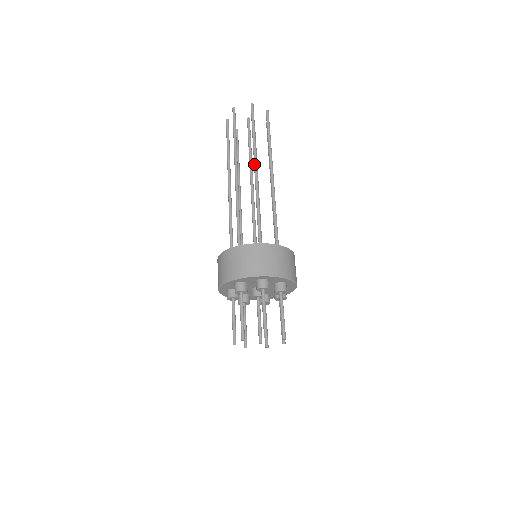
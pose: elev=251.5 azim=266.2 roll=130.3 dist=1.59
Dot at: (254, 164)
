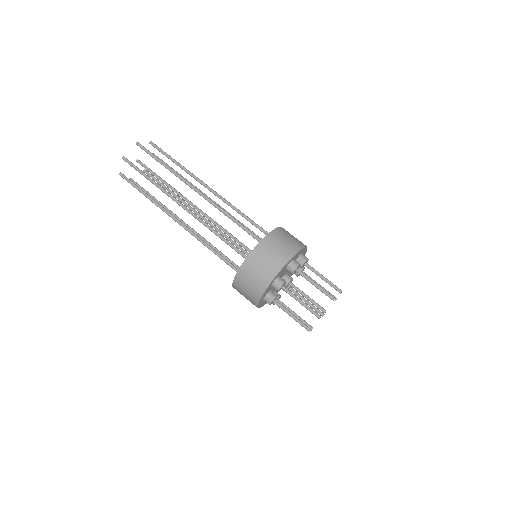
Dot at: (190, 187)
